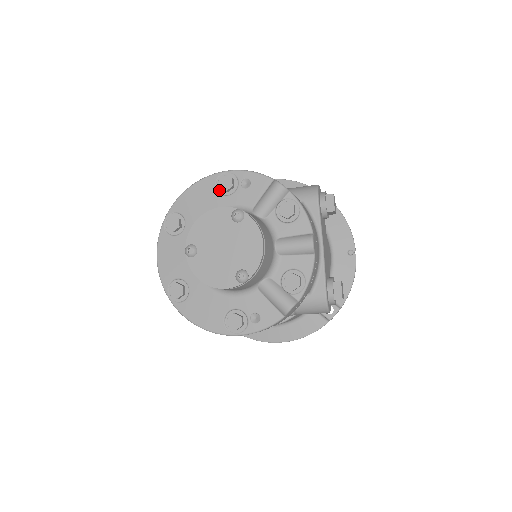
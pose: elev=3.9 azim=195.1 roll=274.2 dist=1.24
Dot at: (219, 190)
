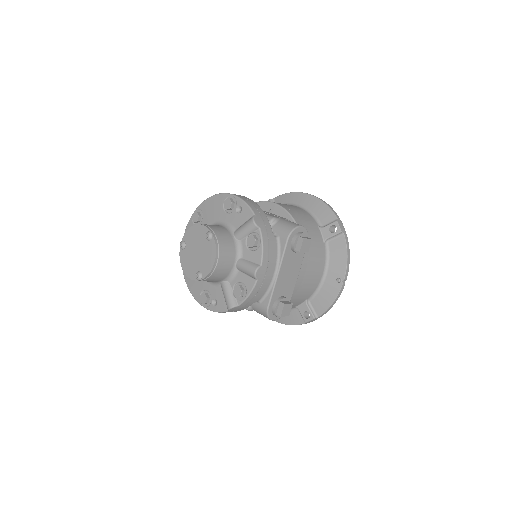
Dot at: (225, 206)
